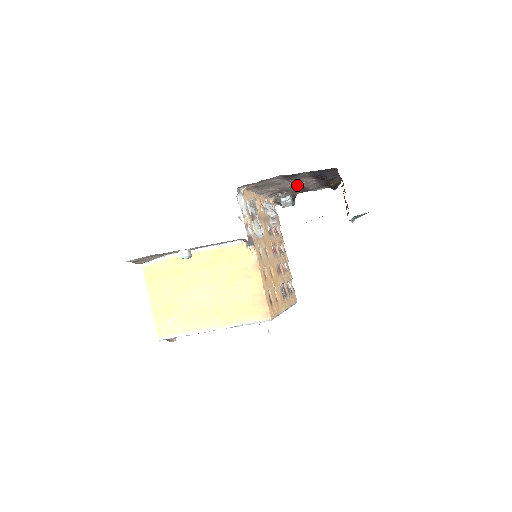
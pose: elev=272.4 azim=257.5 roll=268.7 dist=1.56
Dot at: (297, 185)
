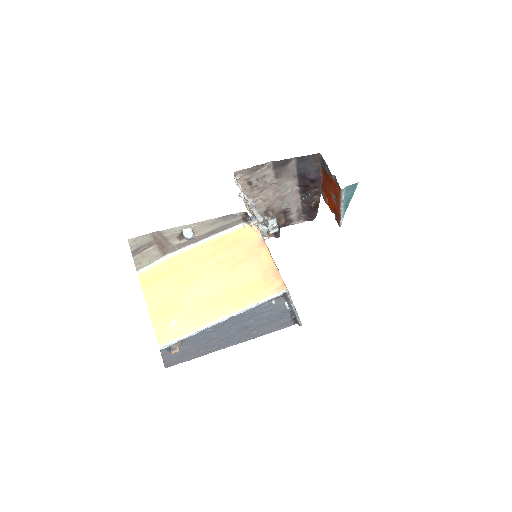
Dot at: (283, 195)
